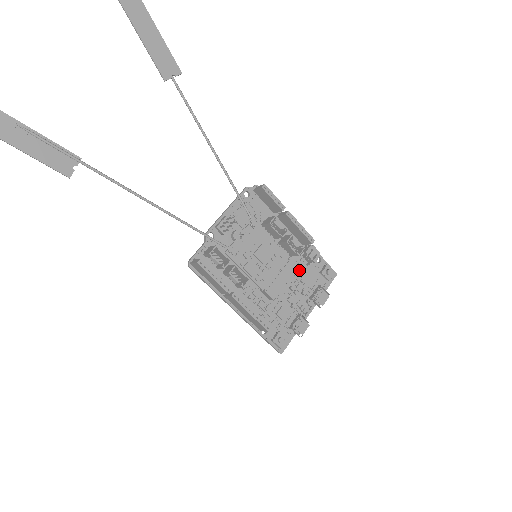
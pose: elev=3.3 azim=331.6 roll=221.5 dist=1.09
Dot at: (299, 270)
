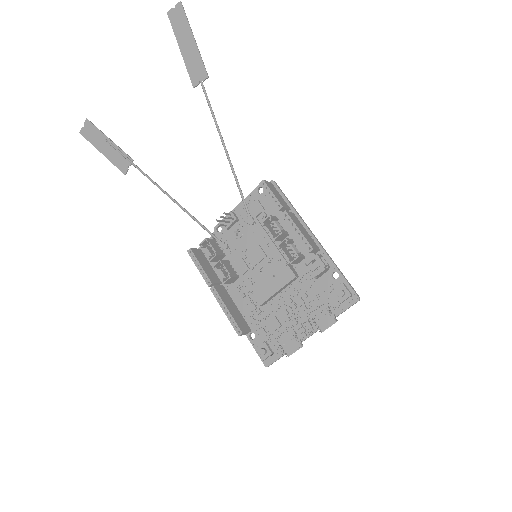
Dot at: (306, 282)
